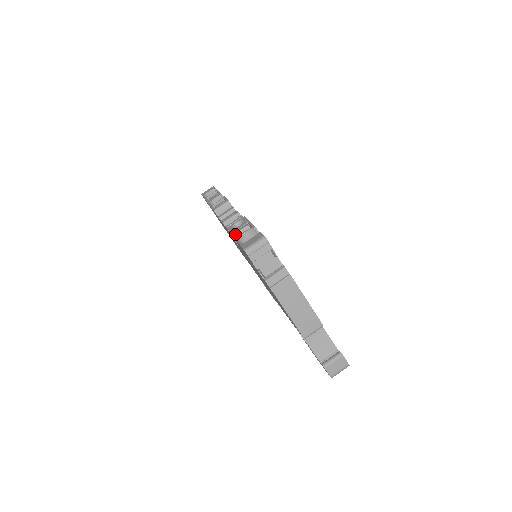
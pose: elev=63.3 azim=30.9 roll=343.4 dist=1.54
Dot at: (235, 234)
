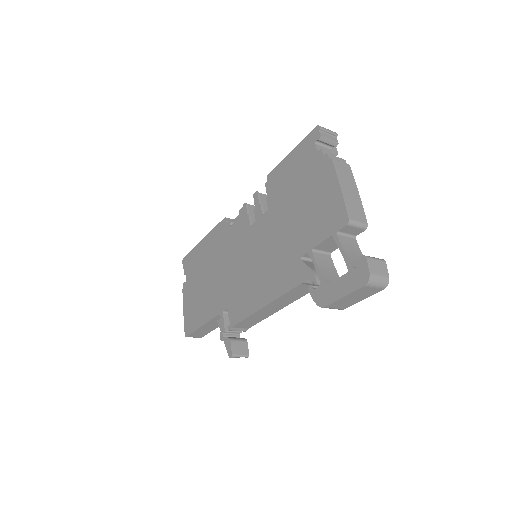
Dot at: (288, 156)
